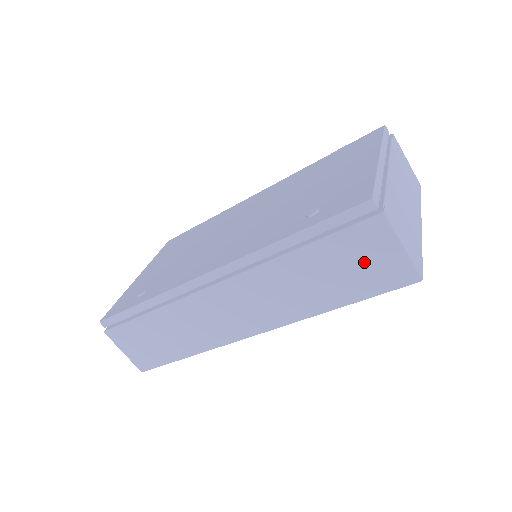
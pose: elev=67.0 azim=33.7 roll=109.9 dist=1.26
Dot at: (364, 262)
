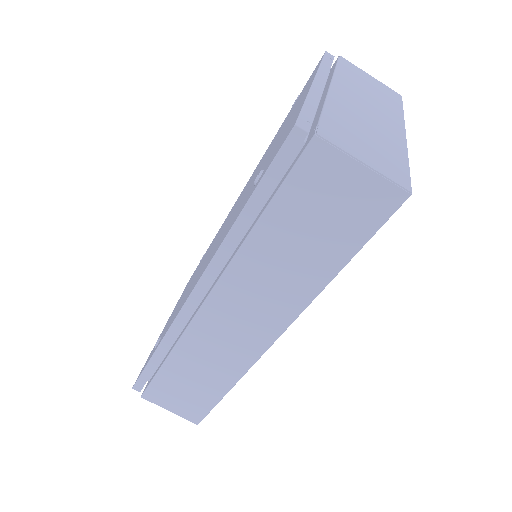
Dot at: (332, 204)
